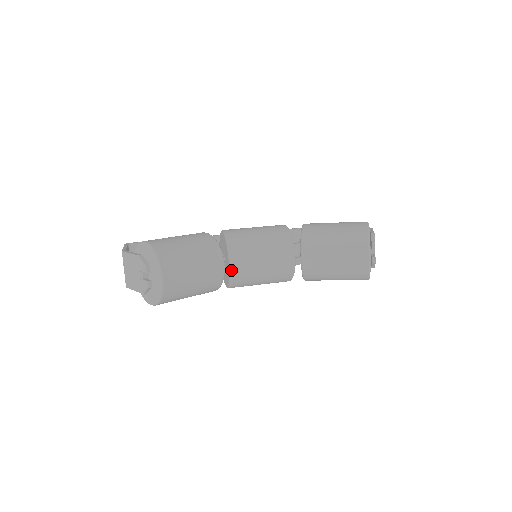
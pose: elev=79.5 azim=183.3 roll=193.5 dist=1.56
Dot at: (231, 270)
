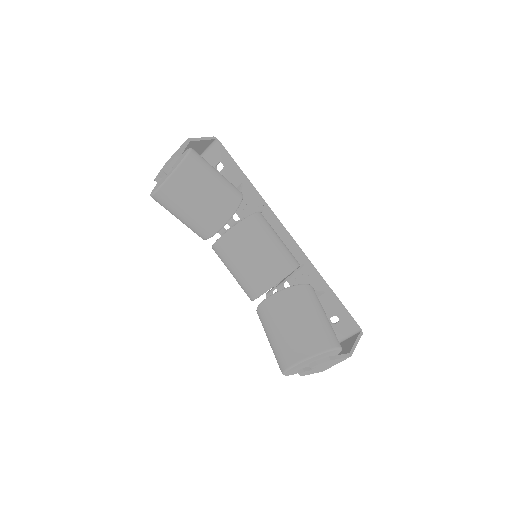
Dot at: (218, 240)
